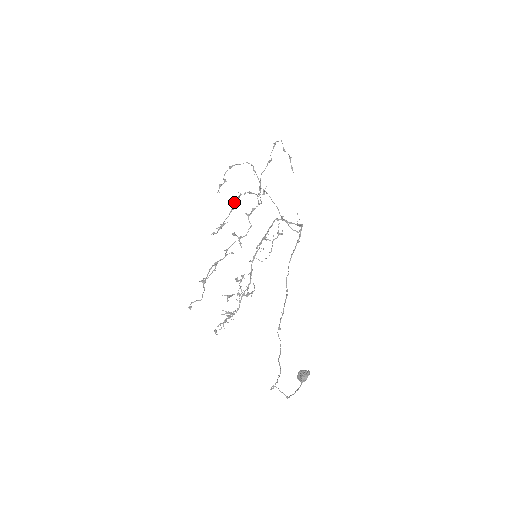
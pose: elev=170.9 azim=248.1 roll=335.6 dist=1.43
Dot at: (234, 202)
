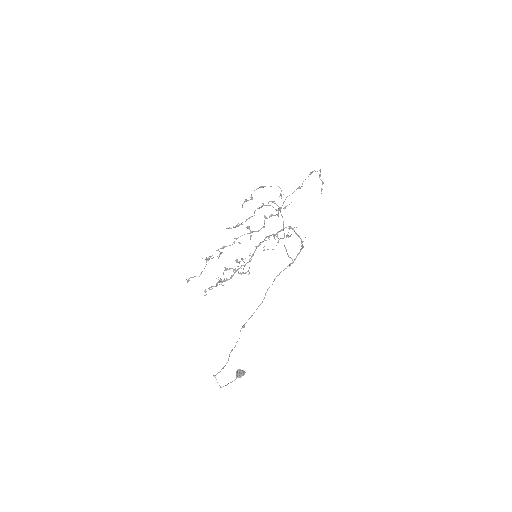
Dot at: occluded
